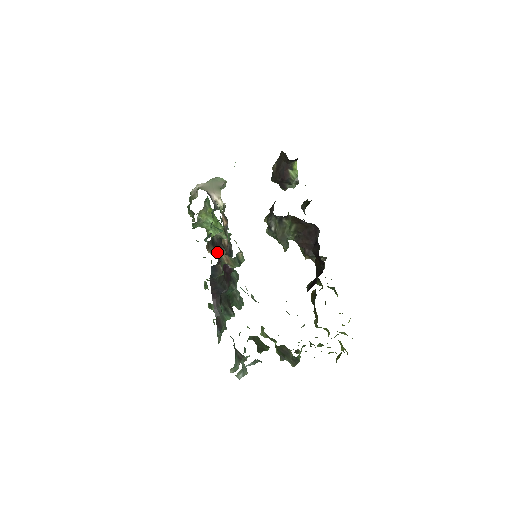
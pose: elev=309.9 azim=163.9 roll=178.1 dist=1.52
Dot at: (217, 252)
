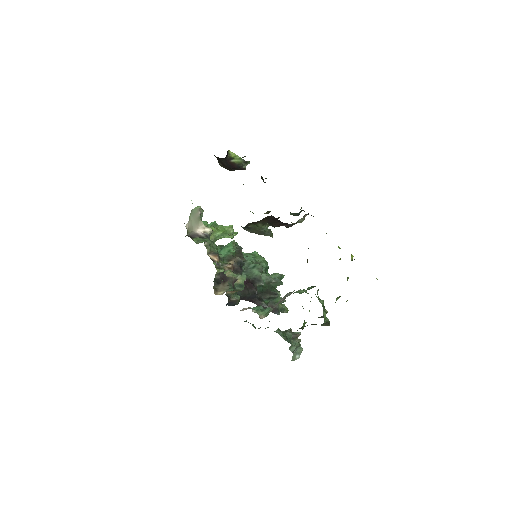
Dot at: (227, 281)
